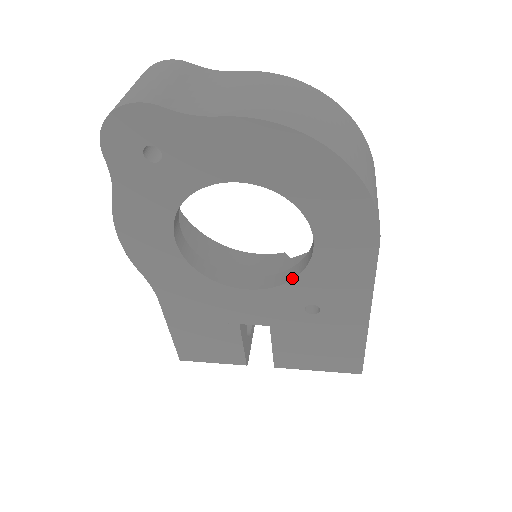
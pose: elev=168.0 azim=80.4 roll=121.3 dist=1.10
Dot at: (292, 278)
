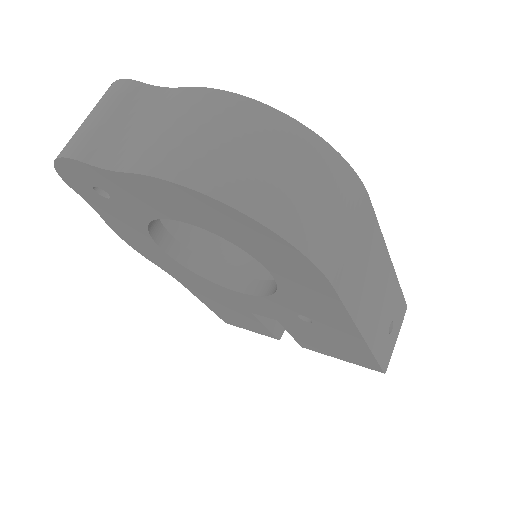
Dot at: (272, 293)
